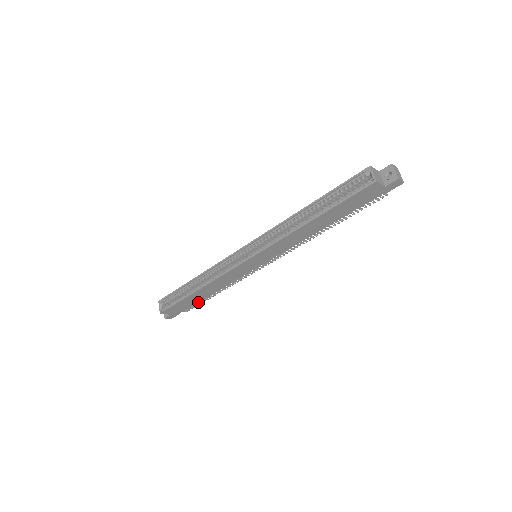
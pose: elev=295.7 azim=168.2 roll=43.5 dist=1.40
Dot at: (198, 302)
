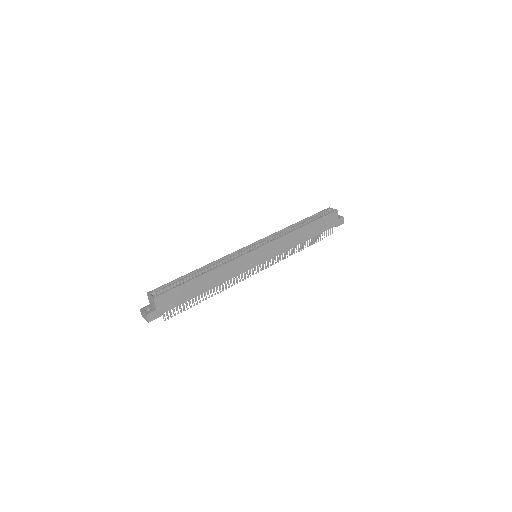
Dot at: (184, 306)
